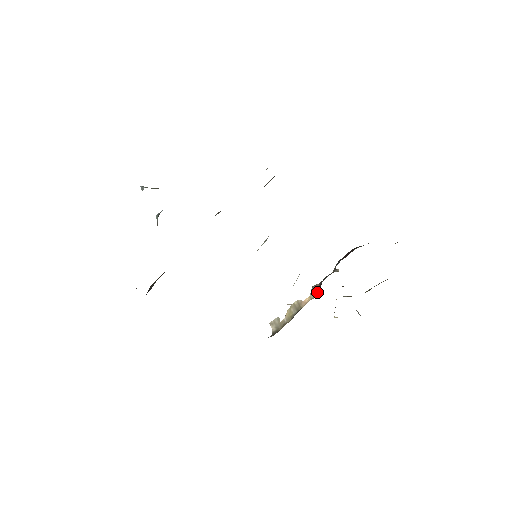
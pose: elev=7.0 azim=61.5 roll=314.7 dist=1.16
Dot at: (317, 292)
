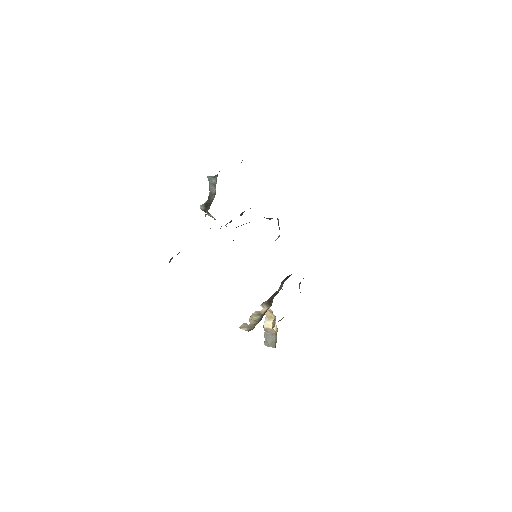
Dot at: (269, 305)
